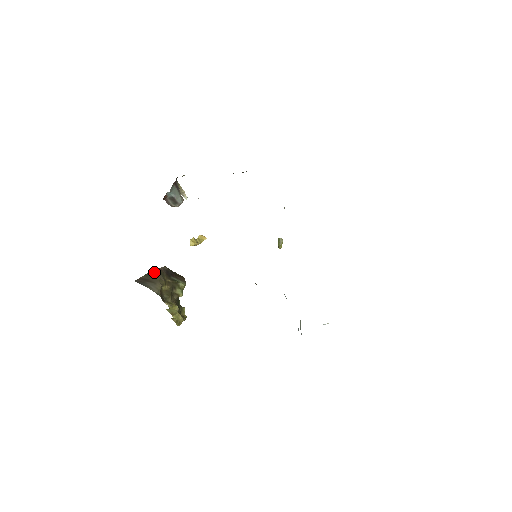
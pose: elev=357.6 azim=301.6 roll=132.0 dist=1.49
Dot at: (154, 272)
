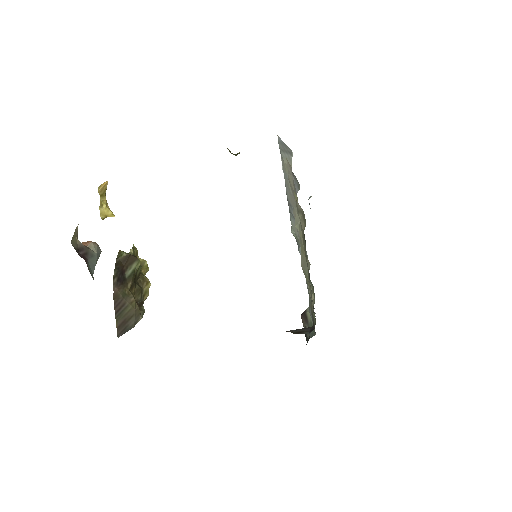
Dot at: (118, 306)
